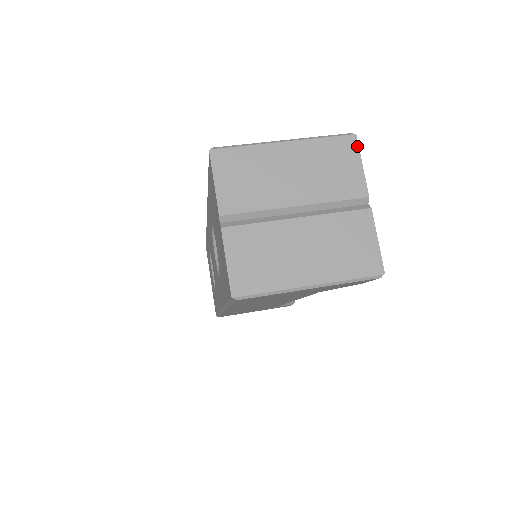
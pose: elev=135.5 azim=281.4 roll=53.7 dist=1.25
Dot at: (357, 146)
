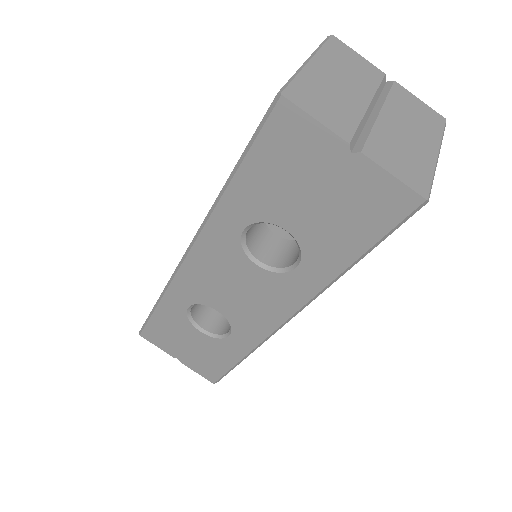
Dot at: (342, 42)
